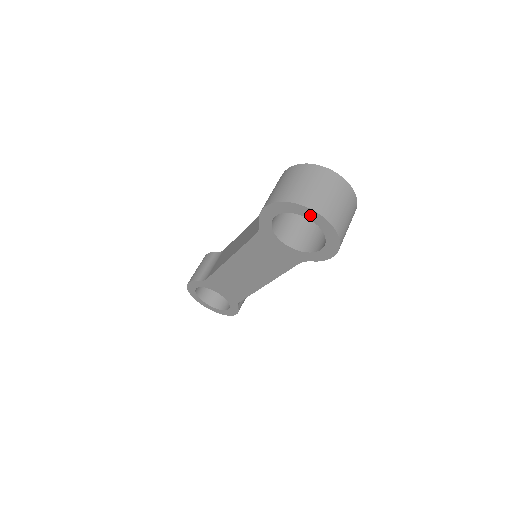
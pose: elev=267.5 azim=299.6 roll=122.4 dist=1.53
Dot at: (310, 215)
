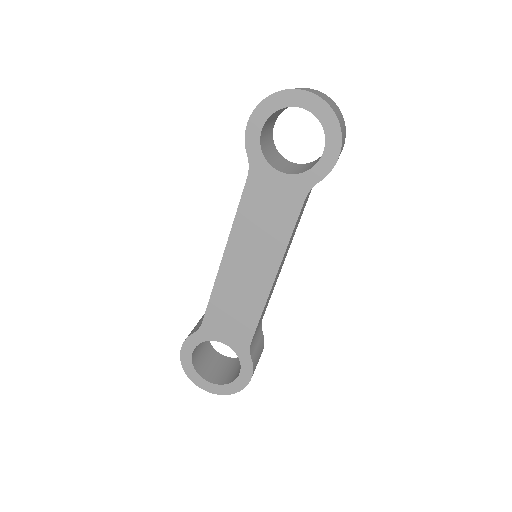
Dot at: (297, 100)
